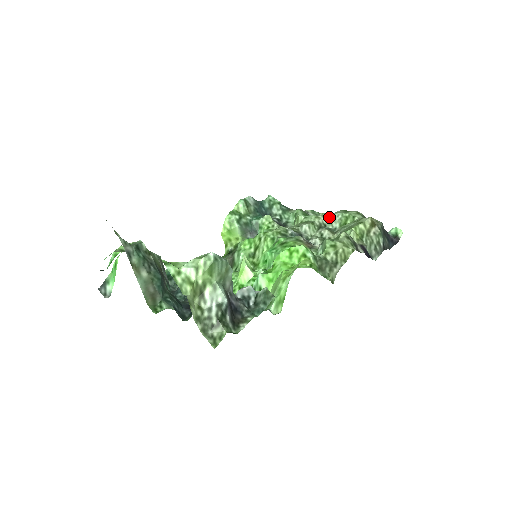
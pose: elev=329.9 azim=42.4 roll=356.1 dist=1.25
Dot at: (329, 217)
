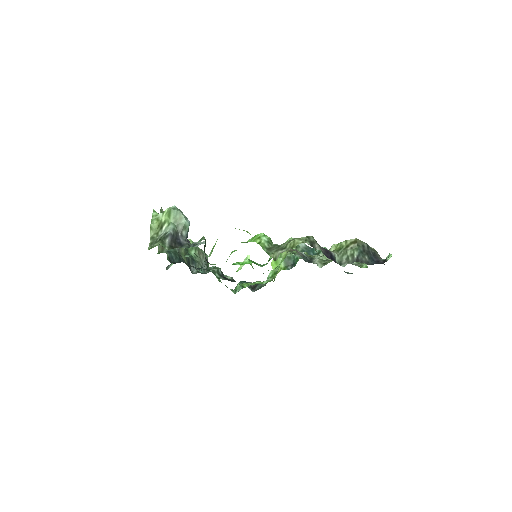
Dot at: occluded
